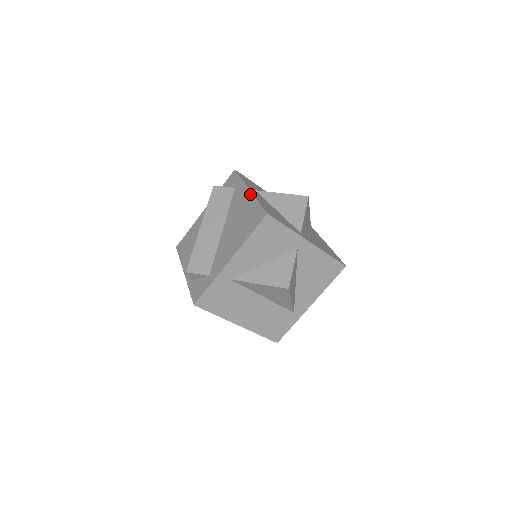
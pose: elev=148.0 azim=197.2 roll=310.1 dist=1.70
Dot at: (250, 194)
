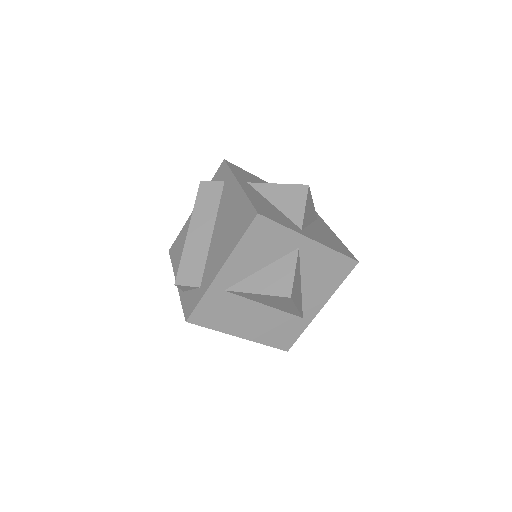
Dot at: (239, 189)
